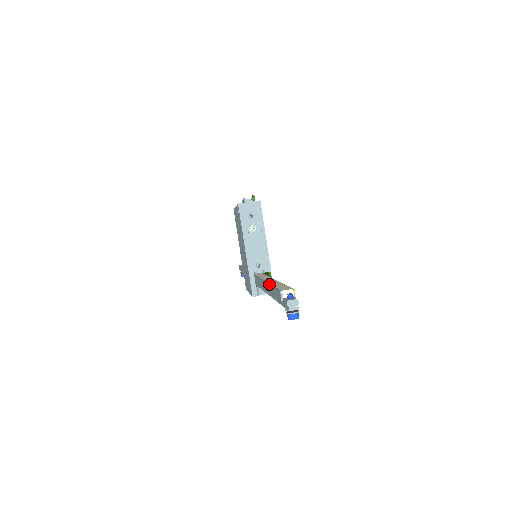
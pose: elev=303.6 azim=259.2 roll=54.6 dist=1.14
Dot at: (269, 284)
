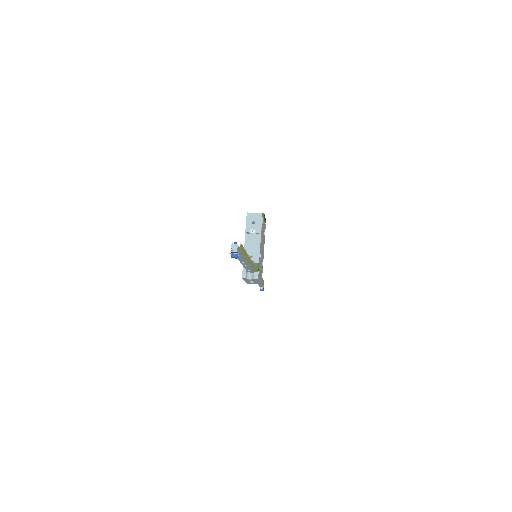
Dot at: occluded
